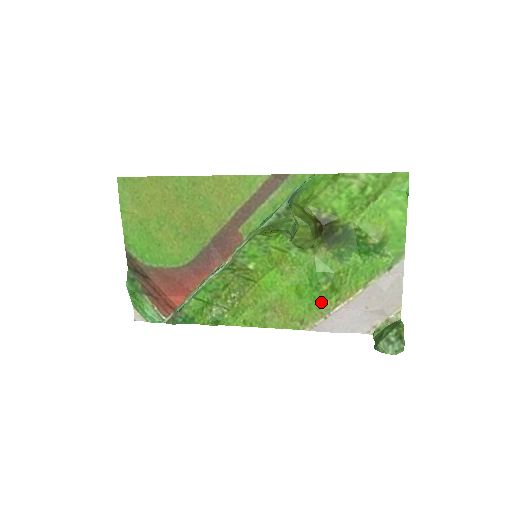
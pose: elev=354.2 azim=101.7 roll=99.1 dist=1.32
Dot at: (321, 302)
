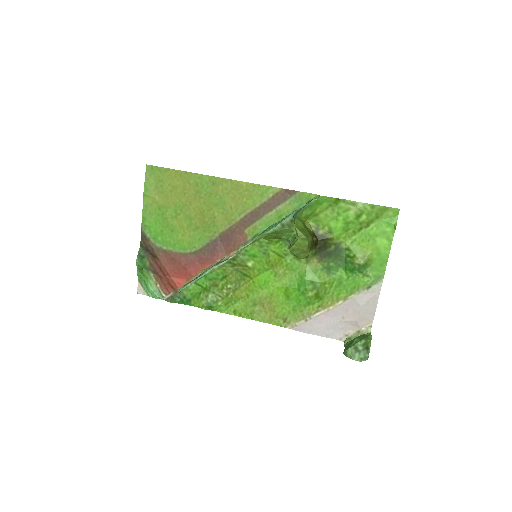
Dot at: (305, 306)
